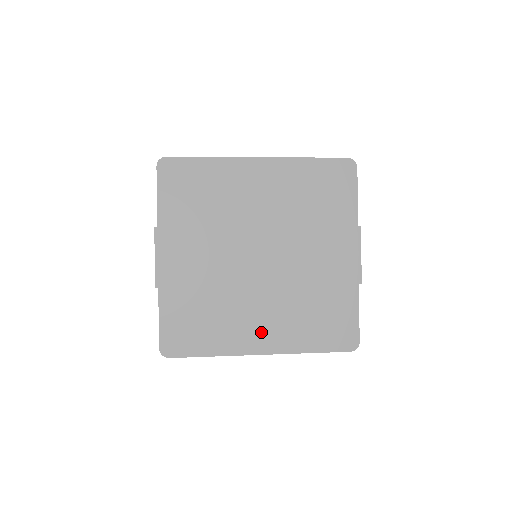
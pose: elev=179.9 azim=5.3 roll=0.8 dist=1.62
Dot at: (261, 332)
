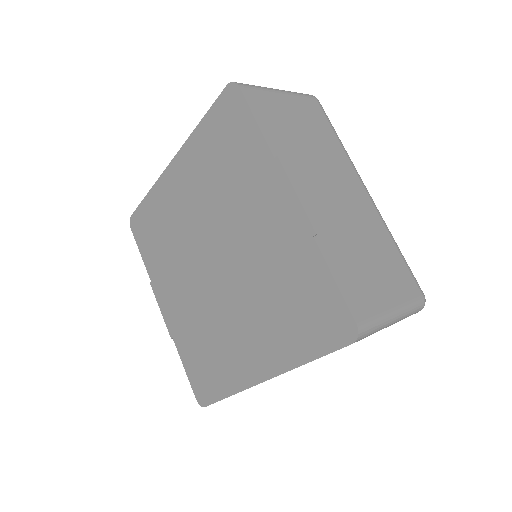
Dot at: (252, 353)
